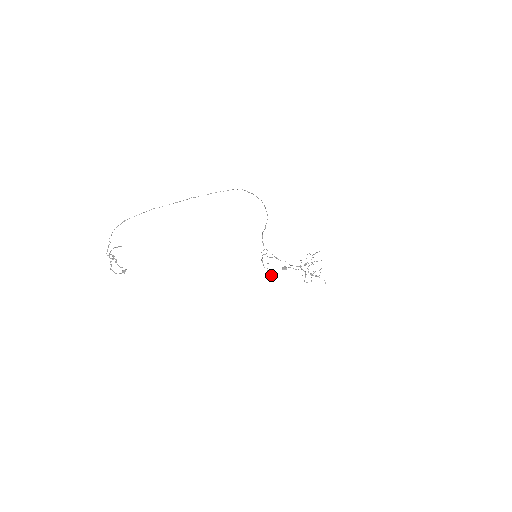
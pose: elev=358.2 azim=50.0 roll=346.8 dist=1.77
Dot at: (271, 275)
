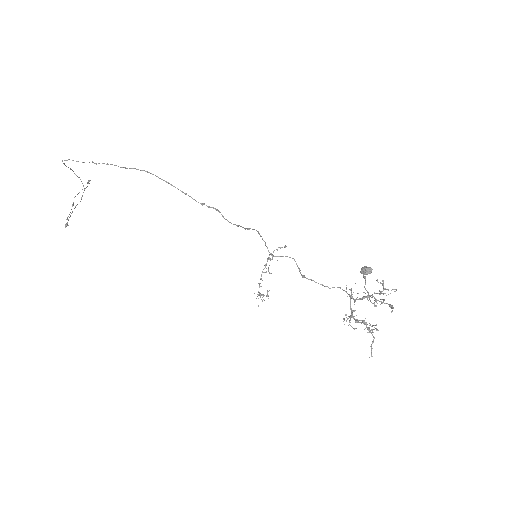
Dot at: occluded
